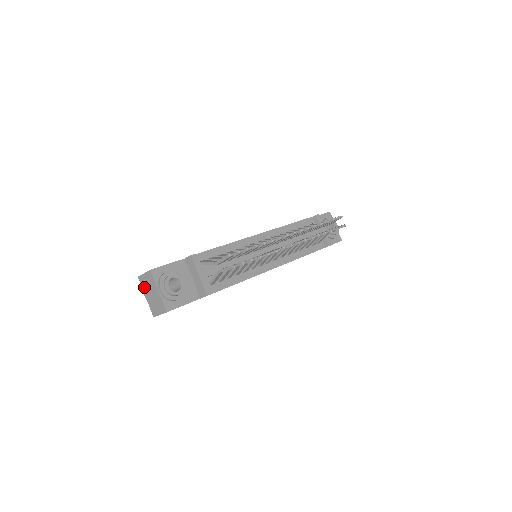
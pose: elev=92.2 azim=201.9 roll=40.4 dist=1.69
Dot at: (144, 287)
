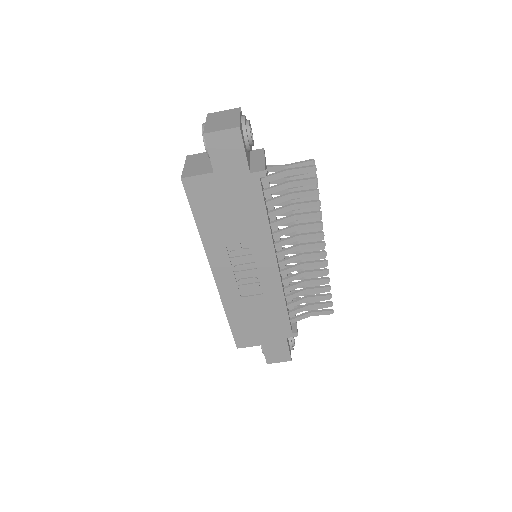
Dot at: (212, 117)
